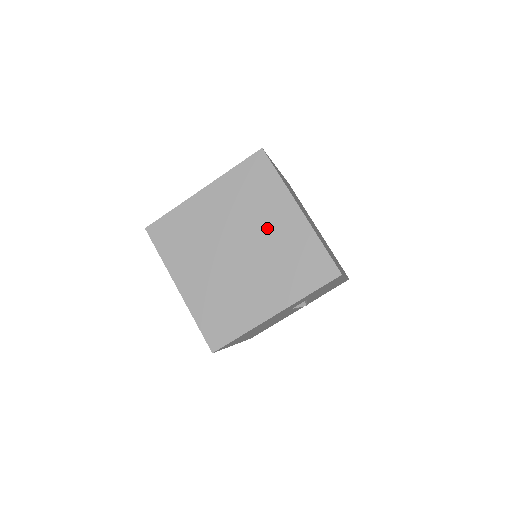
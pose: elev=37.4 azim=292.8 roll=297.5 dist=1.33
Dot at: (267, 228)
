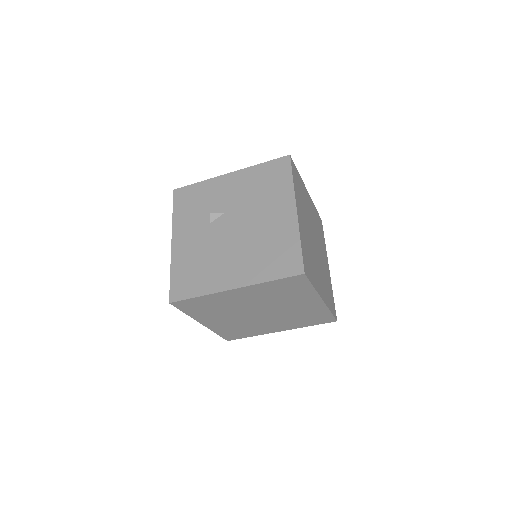
Dot at: (290, 306)
